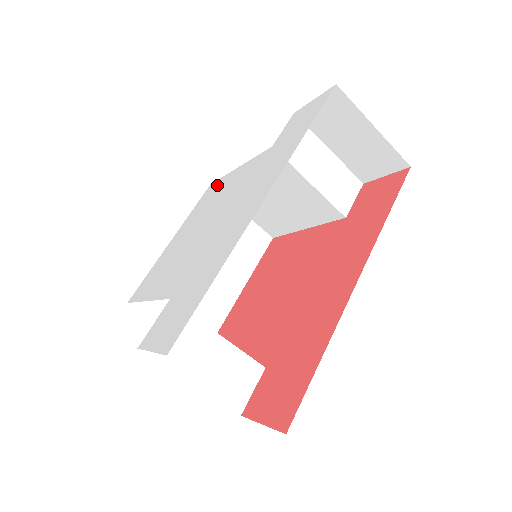
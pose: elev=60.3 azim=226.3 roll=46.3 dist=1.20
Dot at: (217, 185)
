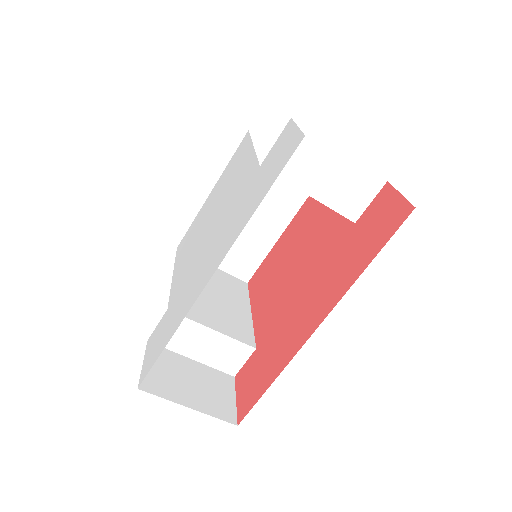
Dot at: (243, 149)
